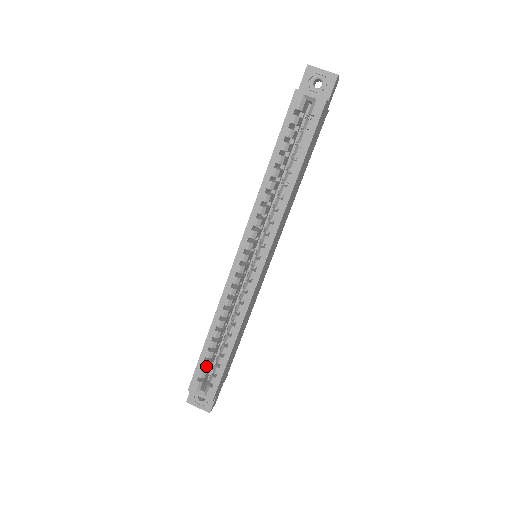
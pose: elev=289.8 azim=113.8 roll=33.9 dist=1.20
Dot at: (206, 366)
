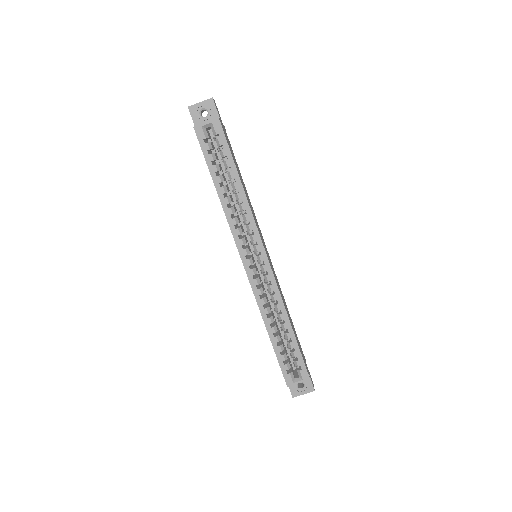
Dot at: (285, 358)
